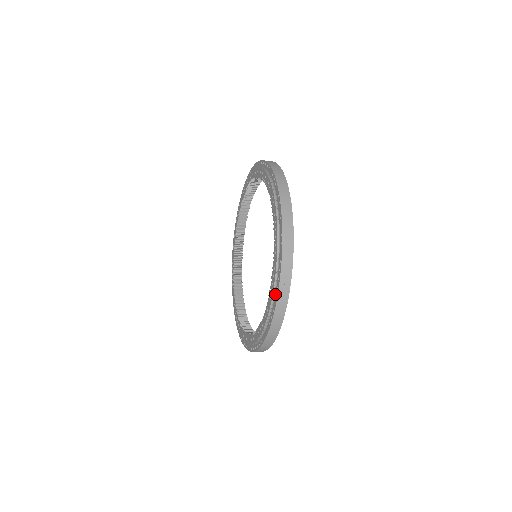
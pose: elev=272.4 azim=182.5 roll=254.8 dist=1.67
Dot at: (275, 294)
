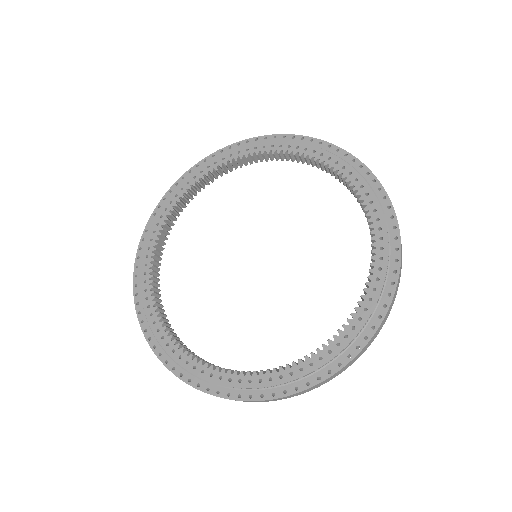
Dot at: (357, 169)
